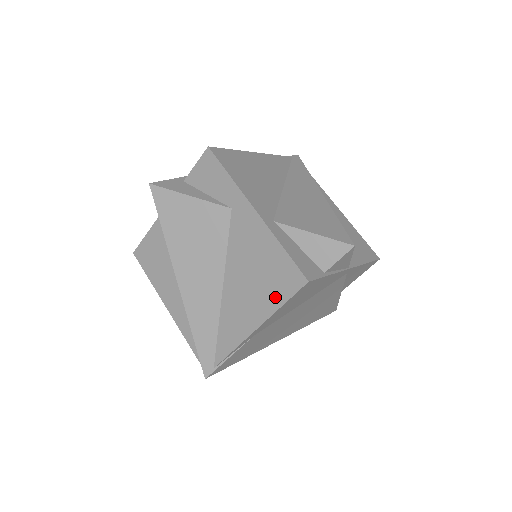
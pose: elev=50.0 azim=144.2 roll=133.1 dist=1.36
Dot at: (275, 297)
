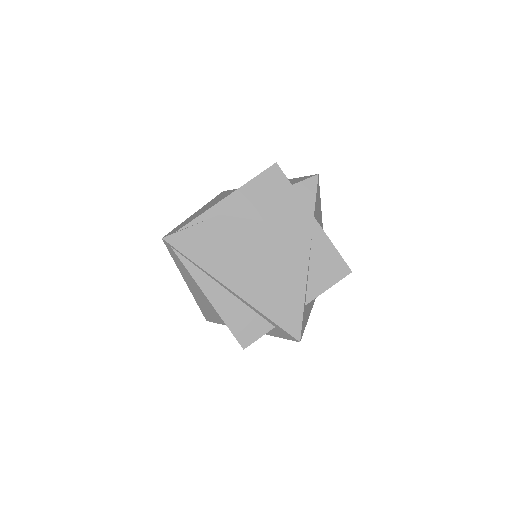
Dot at: occluded
